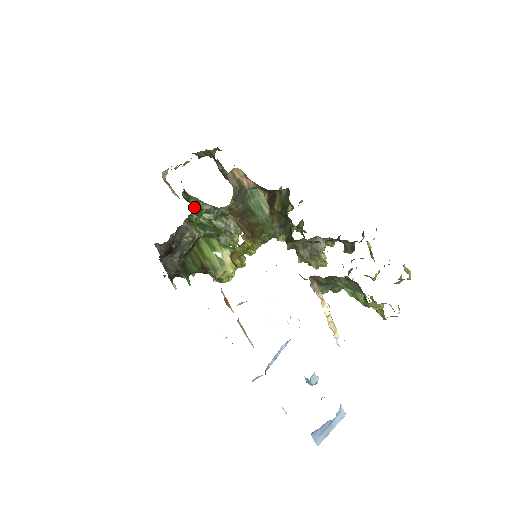
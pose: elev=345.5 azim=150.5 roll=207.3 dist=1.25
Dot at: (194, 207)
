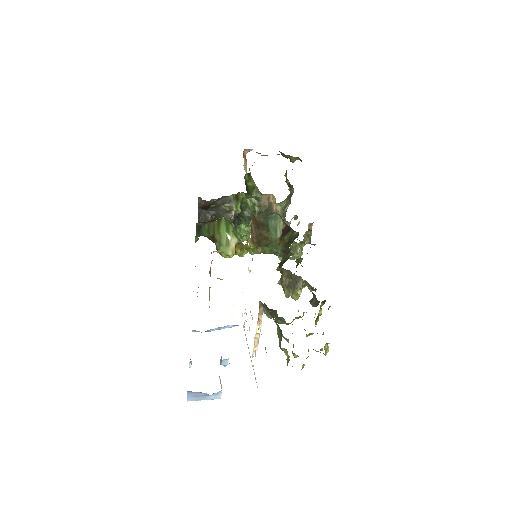
Dot at: (247, 189)
